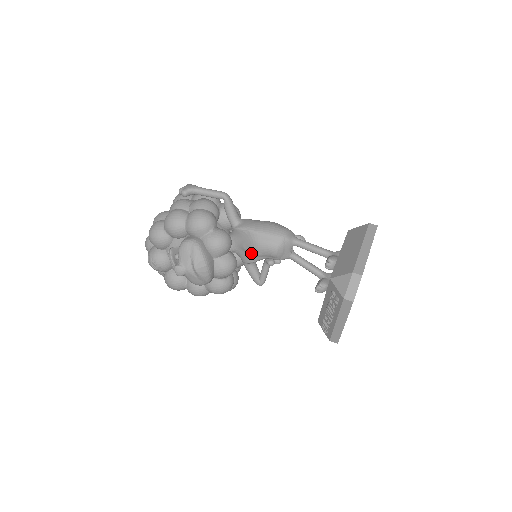
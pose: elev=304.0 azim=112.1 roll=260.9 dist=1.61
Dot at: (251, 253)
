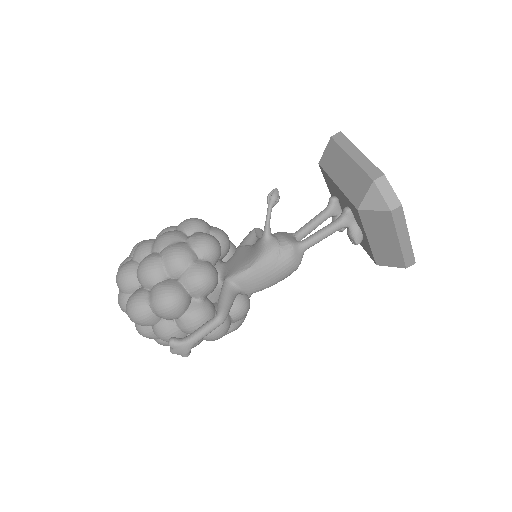
Dot at: occluded
